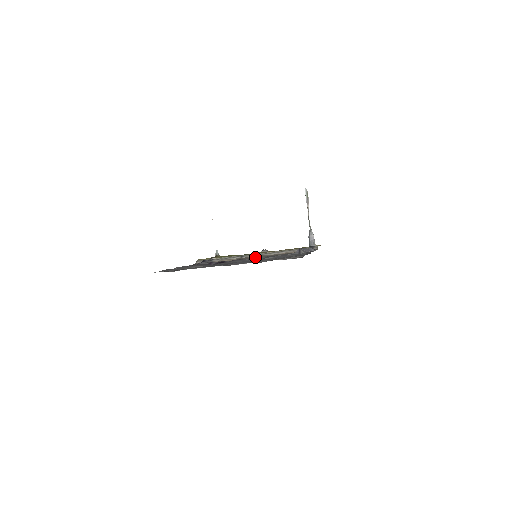
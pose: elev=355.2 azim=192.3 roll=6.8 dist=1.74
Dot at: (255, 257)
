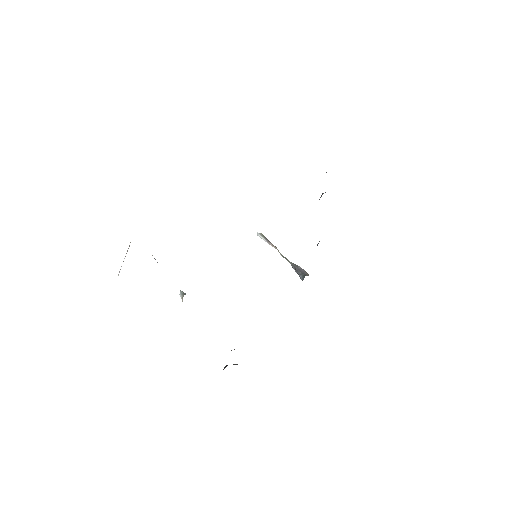
Dot at: occluded
